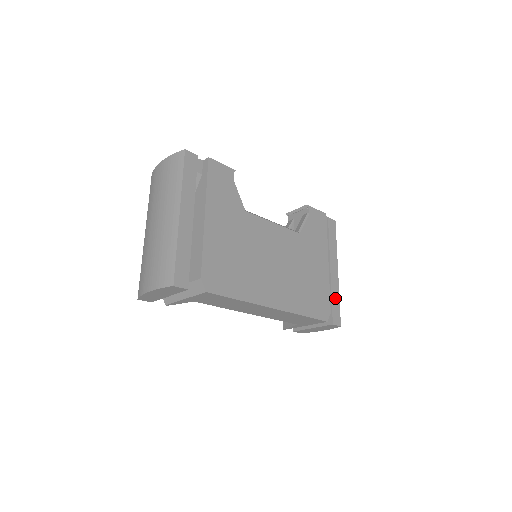
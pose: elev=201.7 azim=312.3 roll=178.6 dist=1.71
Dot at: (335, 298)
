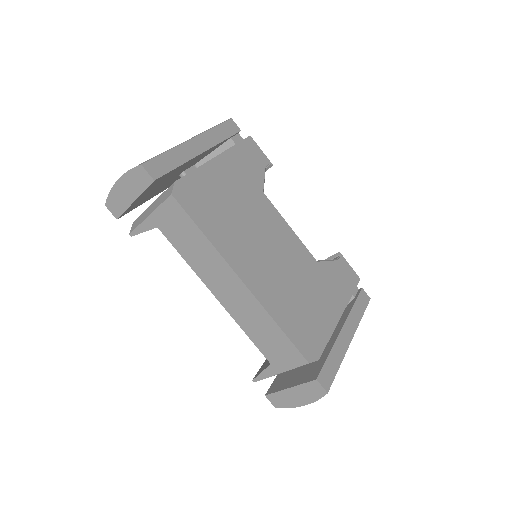
Dot at: (334, 359)
